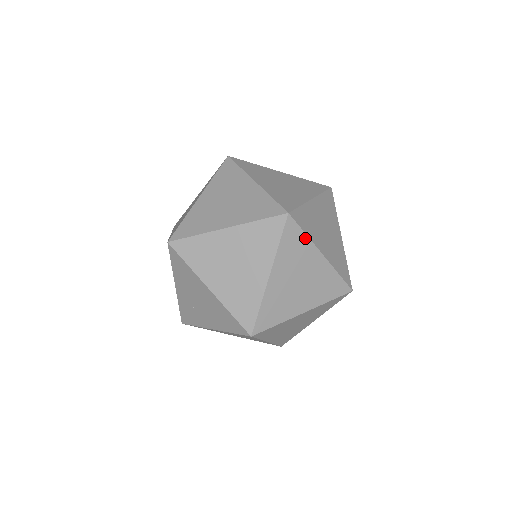
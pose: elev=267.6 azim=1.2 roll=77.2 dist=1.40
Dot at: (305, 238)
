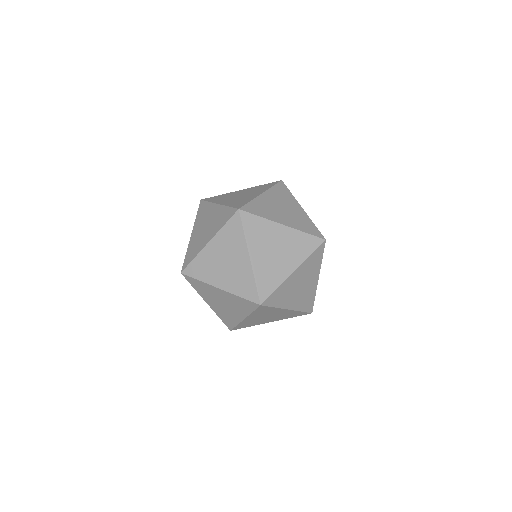
Dot at: occluded
